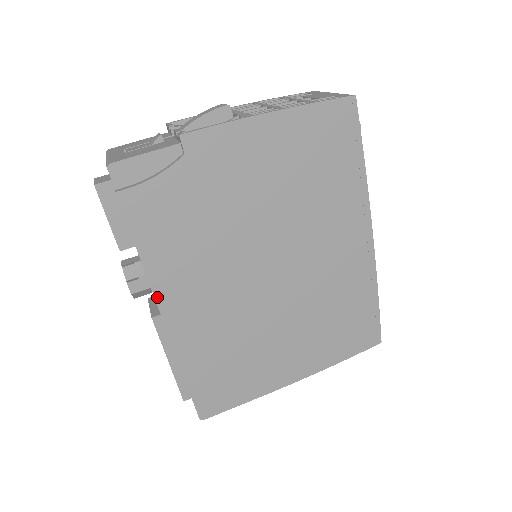
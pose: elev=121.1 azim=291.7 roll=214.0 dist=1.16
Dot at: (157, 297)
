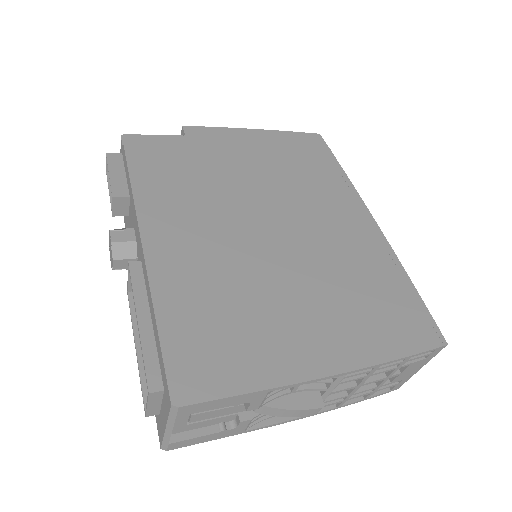
Dot at: (140, 221)
